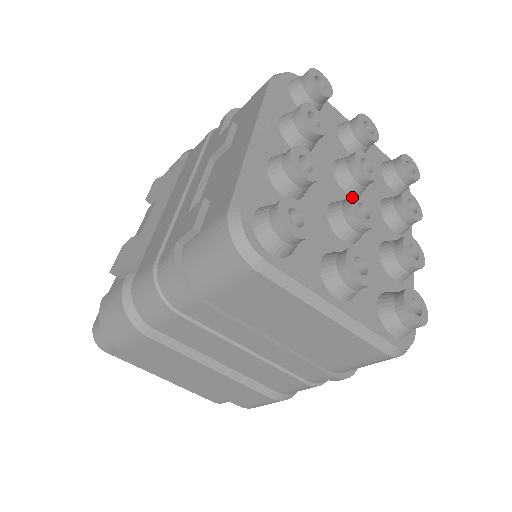
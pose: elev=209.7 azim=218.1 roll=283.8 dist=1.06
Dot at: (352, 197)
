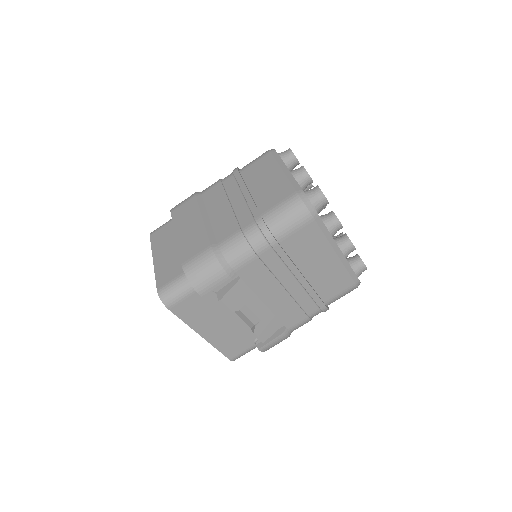
Dot at: occluded
